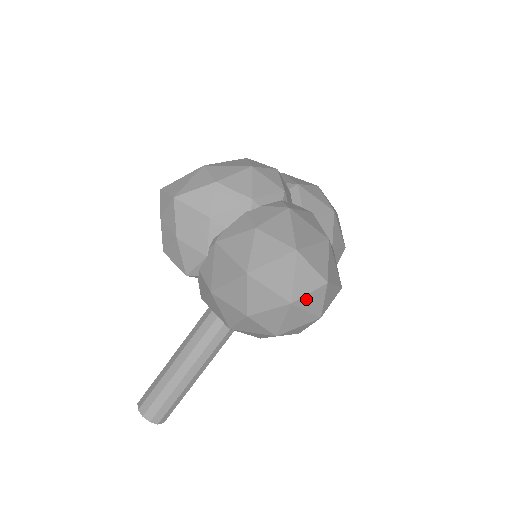
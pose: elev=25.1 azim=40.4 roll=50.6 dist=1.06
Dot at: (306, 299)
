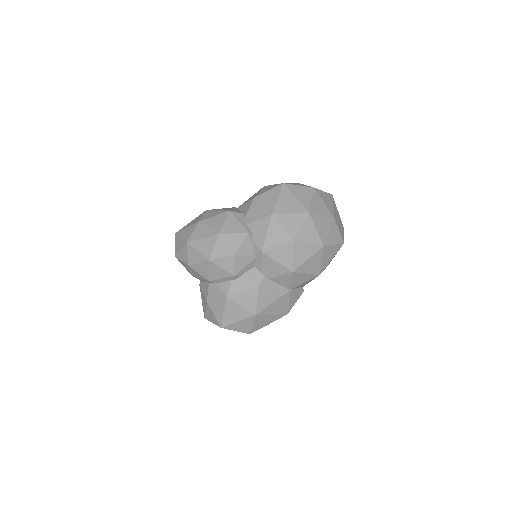
Dot at: occluded
